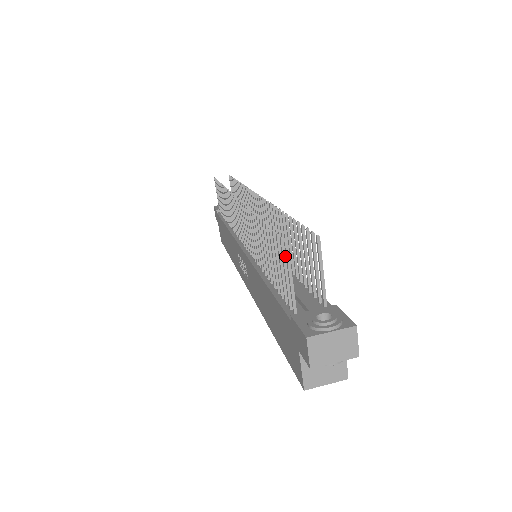
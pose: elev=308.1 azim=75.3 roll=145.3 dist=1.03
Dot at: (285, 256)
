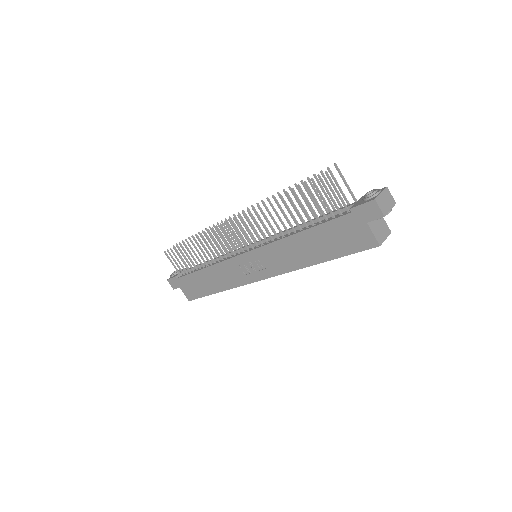
Dot at: occluded
